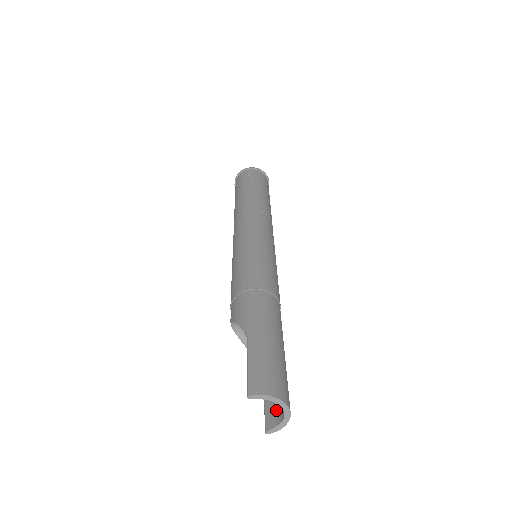
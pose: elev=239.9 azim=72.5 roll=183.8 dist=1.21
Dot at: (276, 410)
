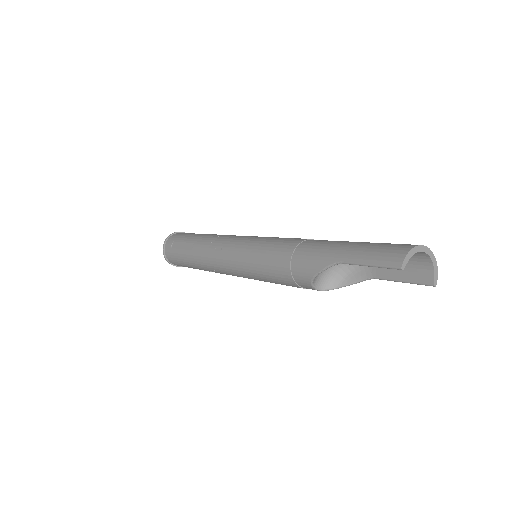
Dot at: (418, 269)
